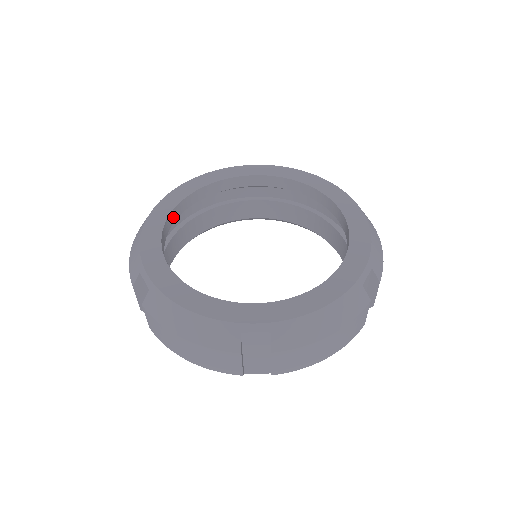
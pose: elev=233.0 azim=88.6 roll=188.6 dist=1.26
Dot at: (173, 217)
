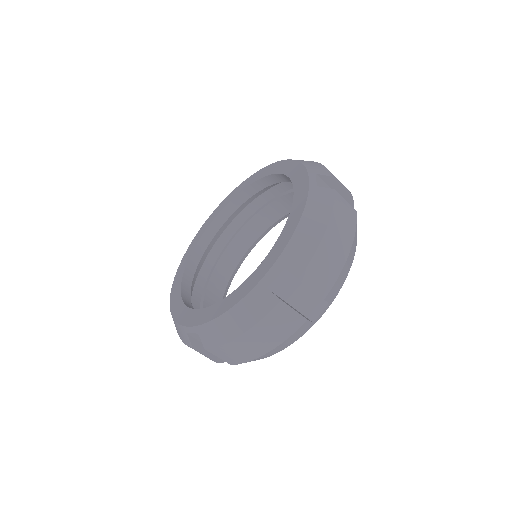
Dot at: (186, 291)
